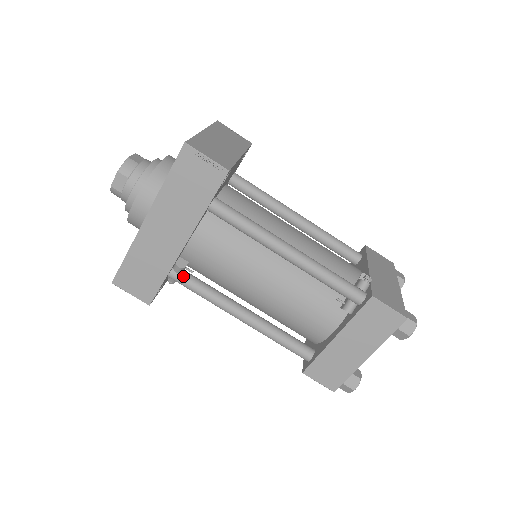
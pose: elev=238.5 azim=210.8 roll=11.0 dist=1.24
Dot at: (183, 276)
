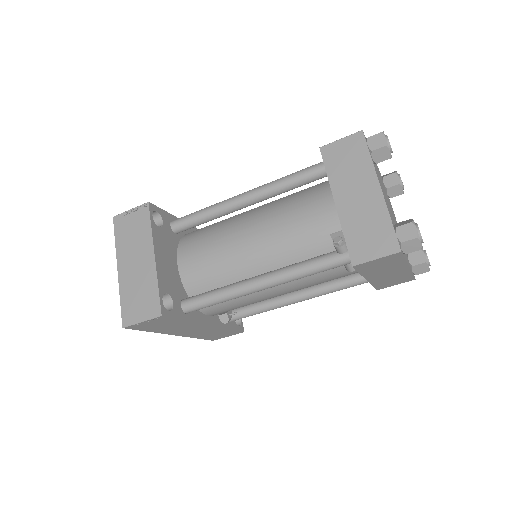
Dot at: (235, 318)
